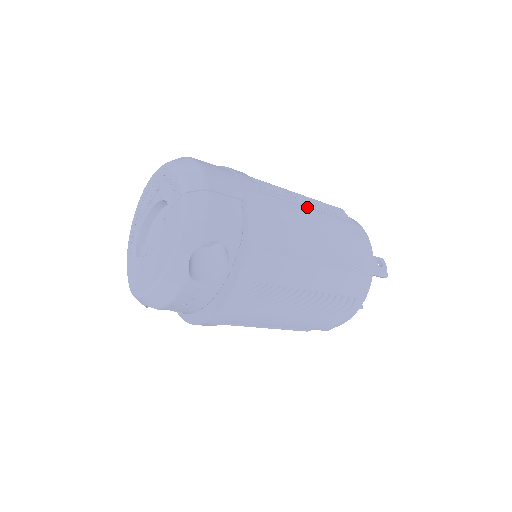
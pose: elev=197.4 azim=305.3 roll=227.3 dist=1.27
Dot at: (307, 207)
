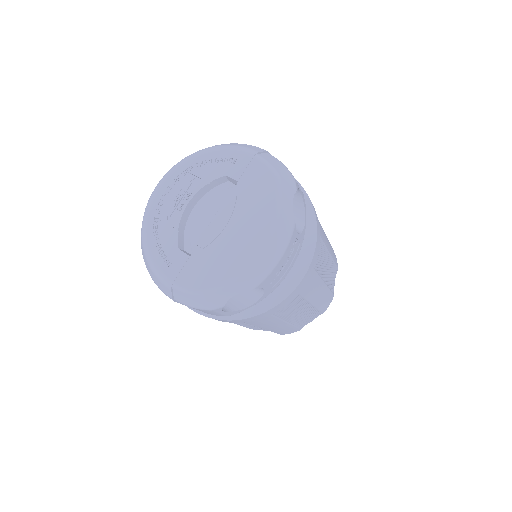
Dot at: occluded
